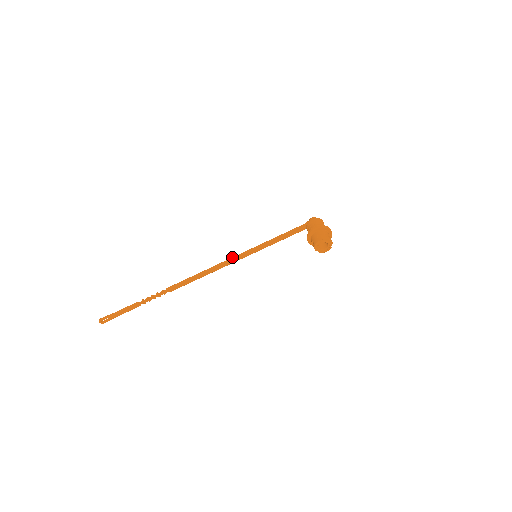
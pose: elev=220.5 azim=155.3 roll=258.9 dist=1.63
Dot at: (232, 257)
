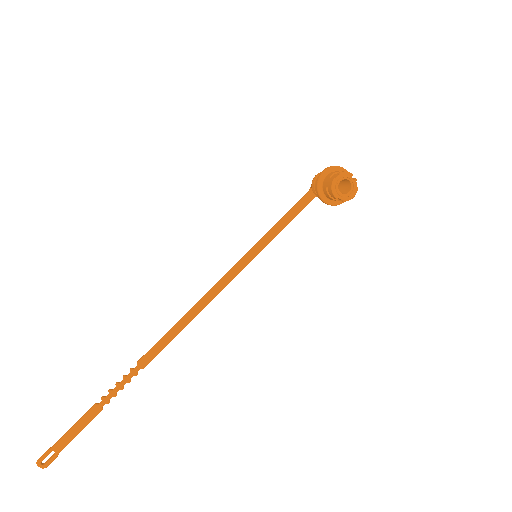
Dot at: occluded
